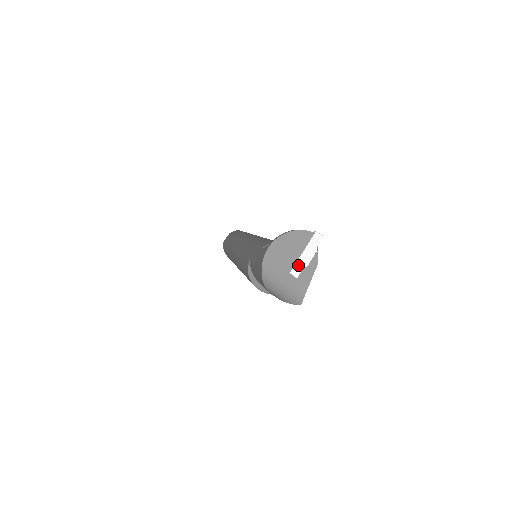
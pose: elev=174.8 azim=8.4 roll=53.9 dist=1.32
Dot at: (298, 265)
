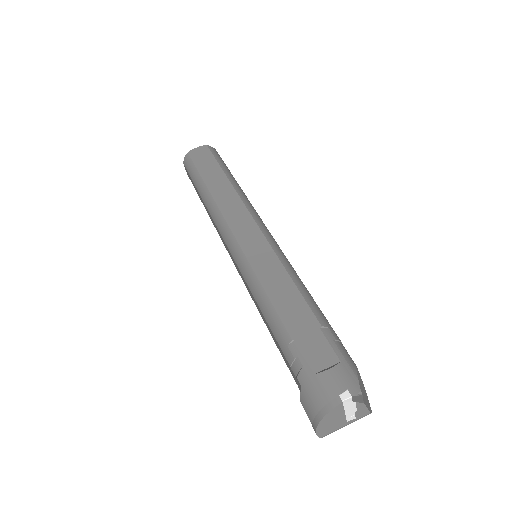
Dot at: (349, 416)
